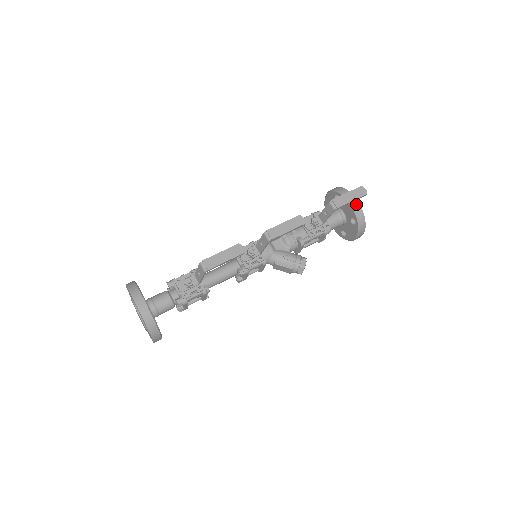
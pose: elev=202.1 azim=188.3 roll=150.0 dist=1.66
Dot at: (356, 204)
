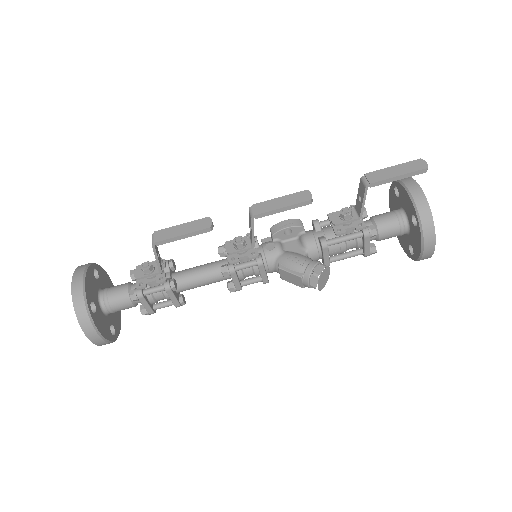
Dot at: (417, 191)
